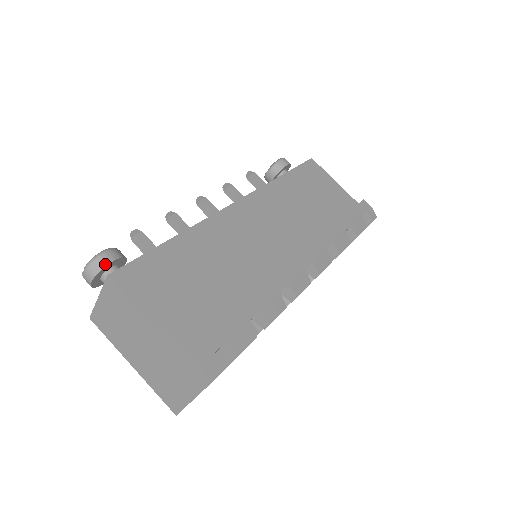
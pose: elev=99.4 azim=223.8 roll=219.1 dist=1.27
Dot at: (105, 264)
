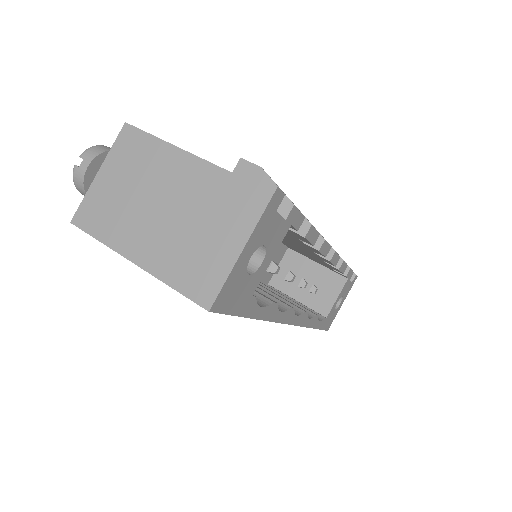
Dot at: occluded
